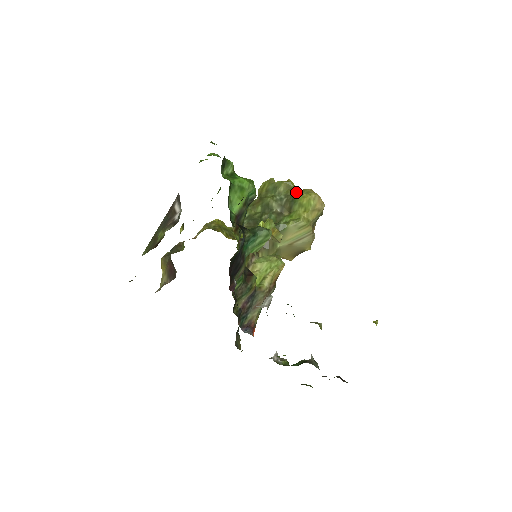
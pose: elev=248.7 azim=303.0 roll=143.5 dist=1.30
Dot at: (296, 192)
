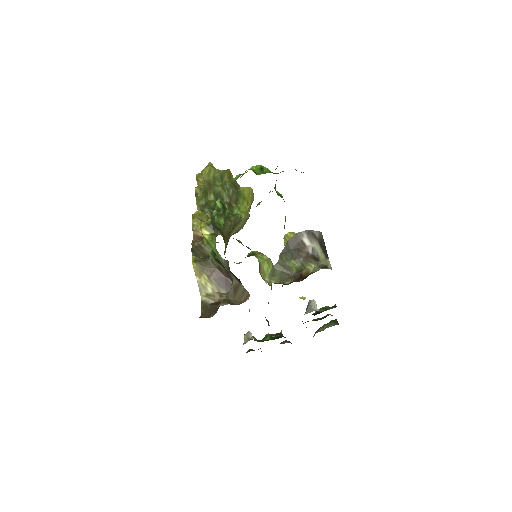
Dot at: (236, 183)
